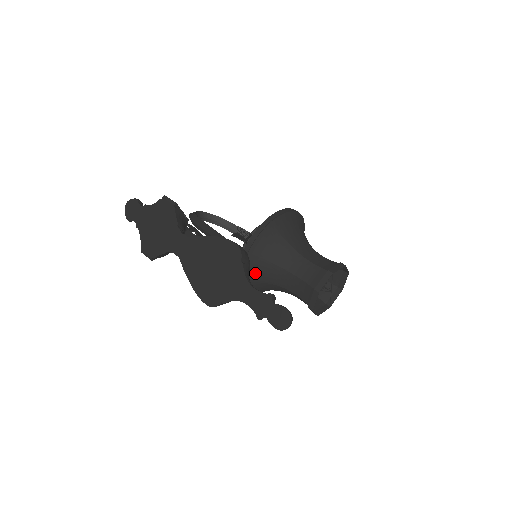
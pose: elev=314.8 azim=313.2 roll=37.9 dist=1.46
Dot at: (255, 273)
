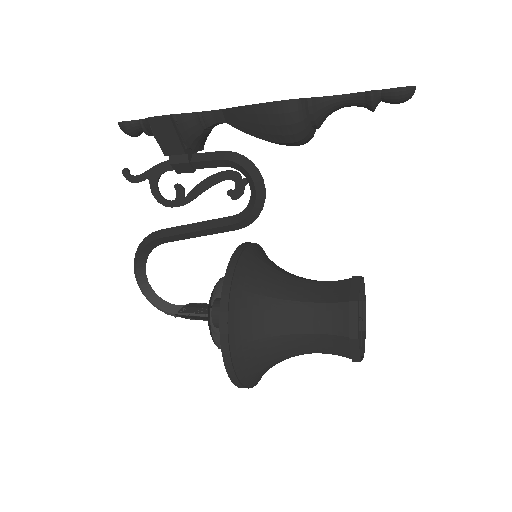
Dot at: (253, 276)
